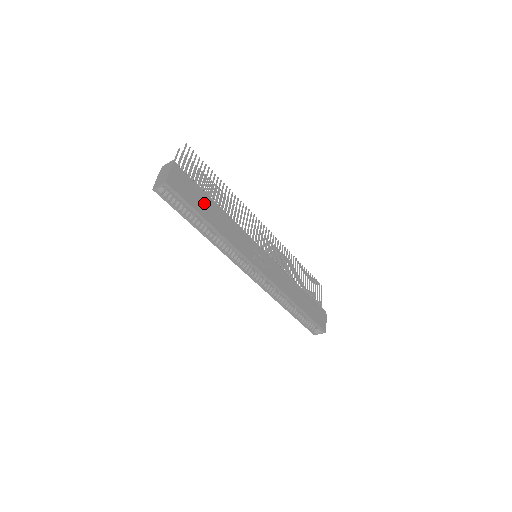
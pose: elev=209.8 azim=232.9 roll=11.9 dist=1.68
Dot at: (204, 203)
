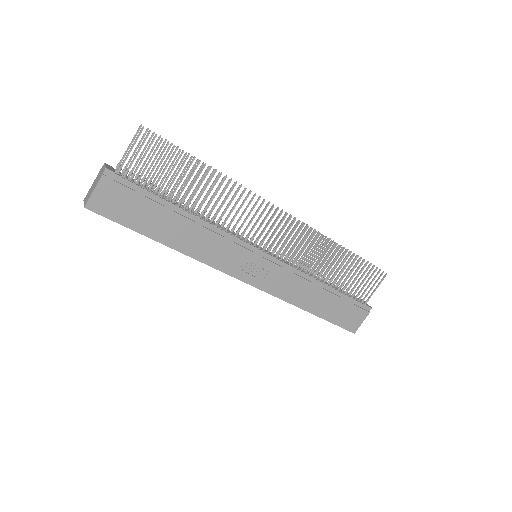
Dot at: (156, 217)
